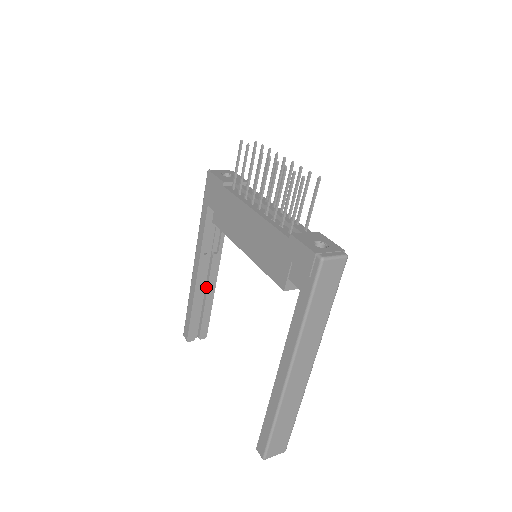
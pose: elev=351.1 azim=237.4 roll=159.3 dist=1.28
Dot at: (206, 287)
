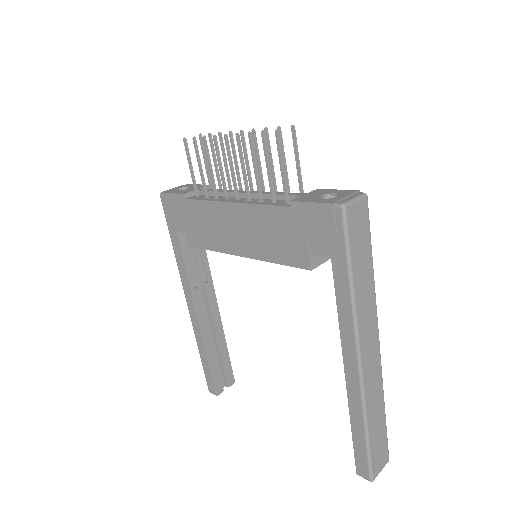
Dot at: (211, 325)
